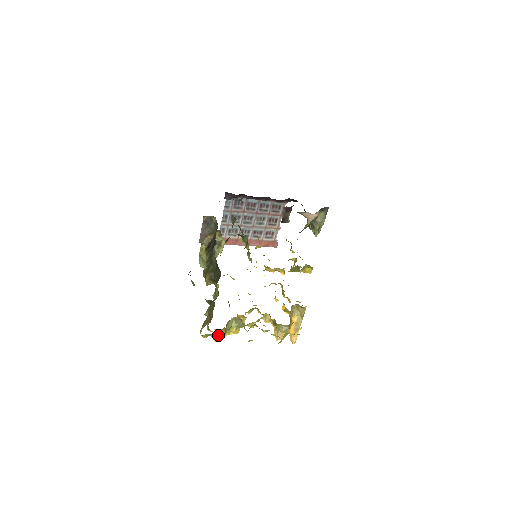
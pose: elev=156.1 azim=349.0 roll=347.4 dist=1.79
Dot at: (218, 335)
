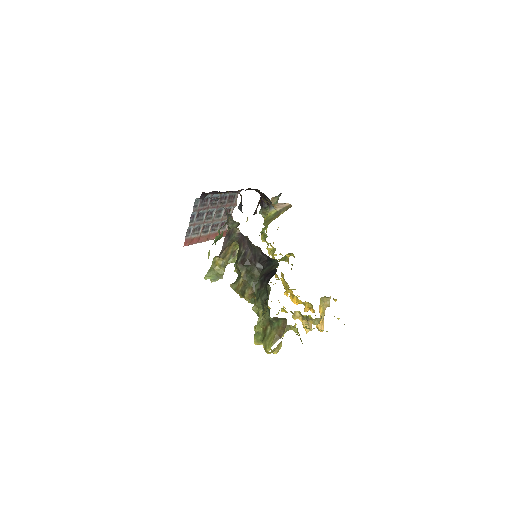
Dot at: (278, 347)
